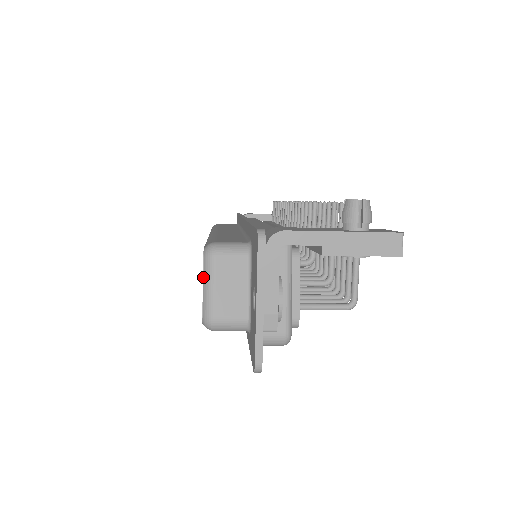
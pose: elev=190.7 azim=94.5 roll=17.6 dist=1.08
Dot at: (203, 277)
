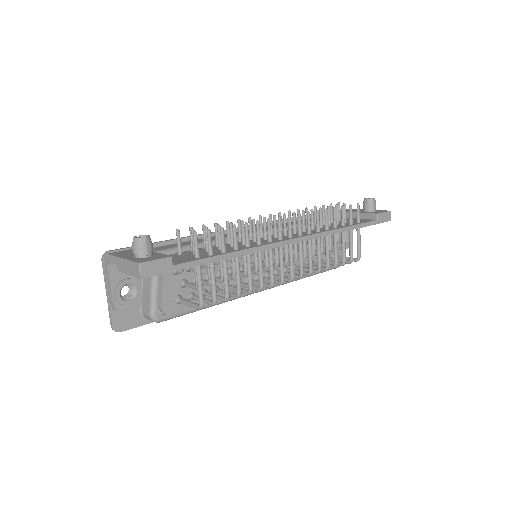
Dot at: occluded
